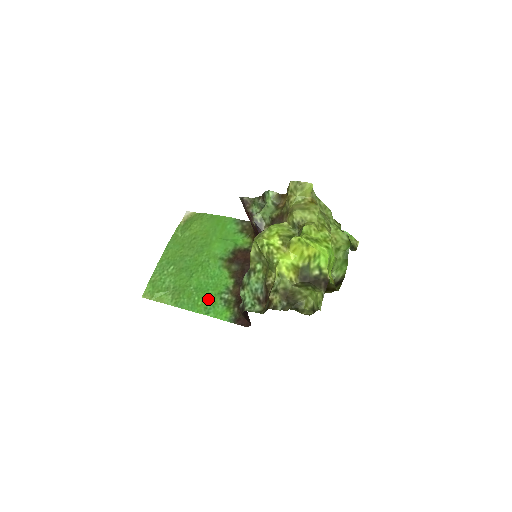
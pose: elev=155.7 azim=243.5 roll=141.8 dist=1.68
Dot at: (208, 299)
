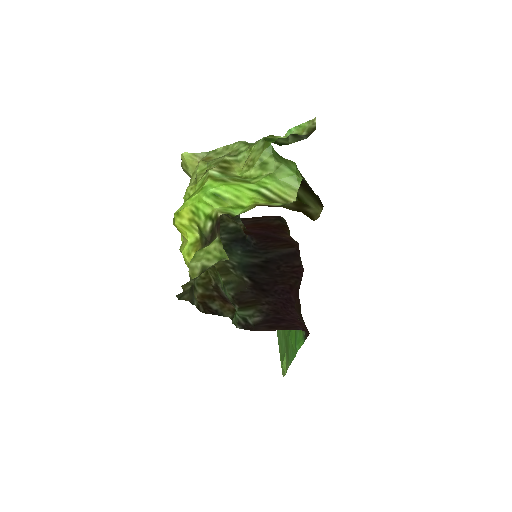
Dot at: (294, 333)
